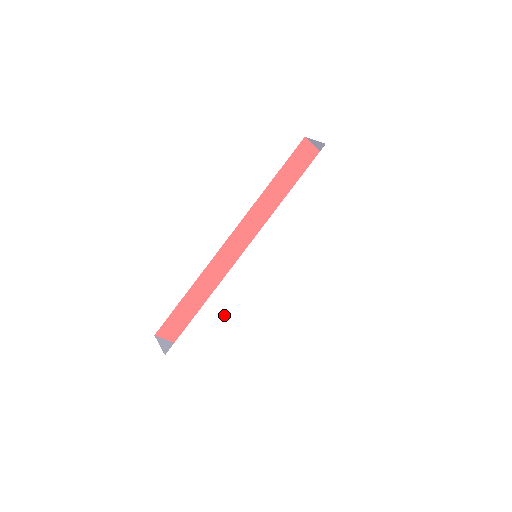
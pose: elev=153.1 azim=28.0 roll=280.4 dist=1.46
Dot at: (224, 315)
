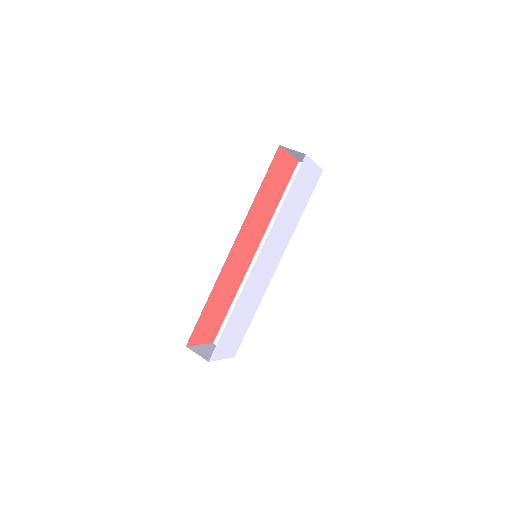
Dot at: (244, 313)
